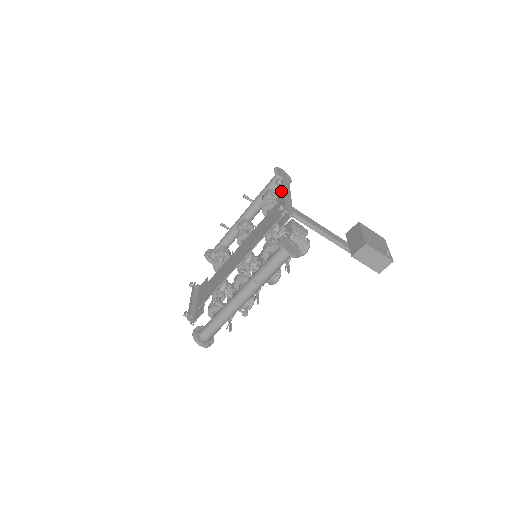
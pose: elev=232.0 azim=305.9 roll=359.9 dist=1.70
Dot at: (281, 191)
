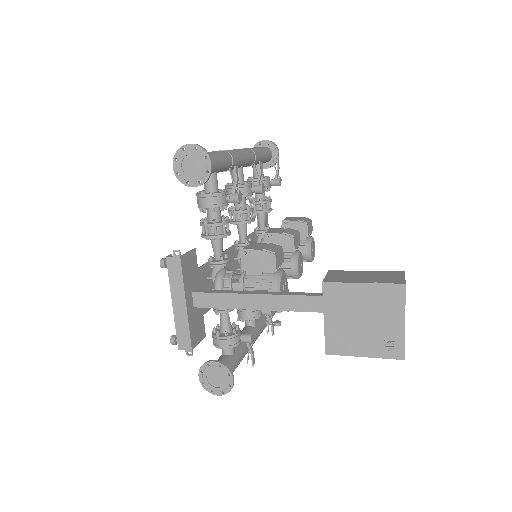
Dot at: (172, 289)
